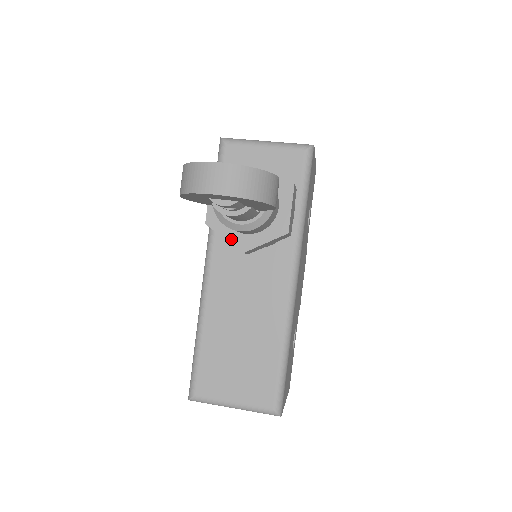
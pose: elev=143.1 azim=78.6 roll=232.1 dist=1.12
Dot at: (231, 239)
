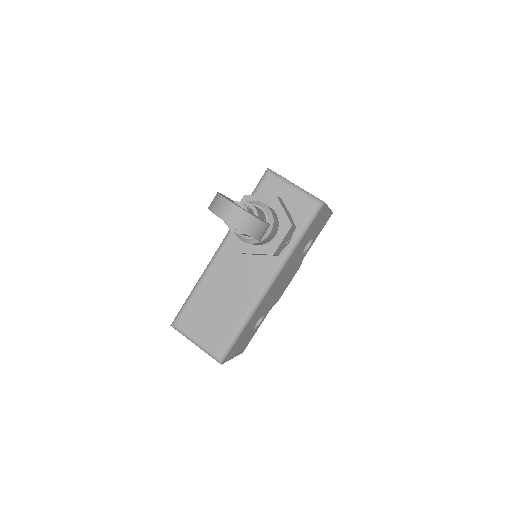
Dot at: (238, 241)
